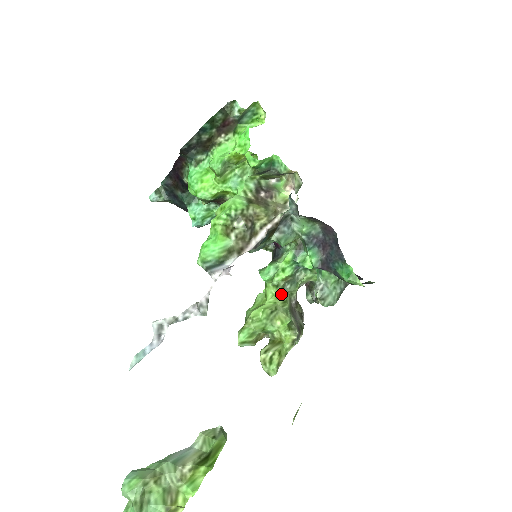
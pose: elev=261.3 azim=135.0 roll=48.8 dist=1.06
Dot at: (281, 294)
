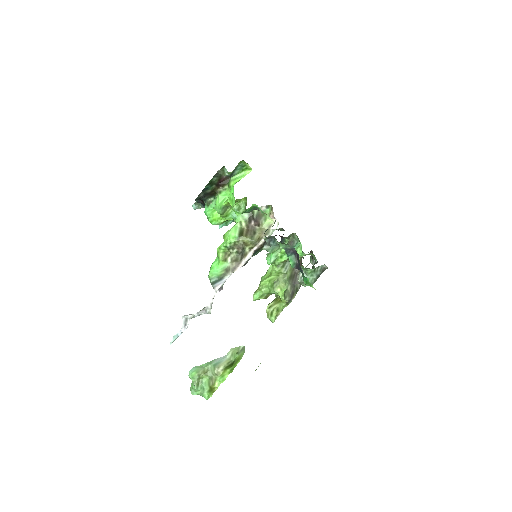
Dot at: (281, 271)
